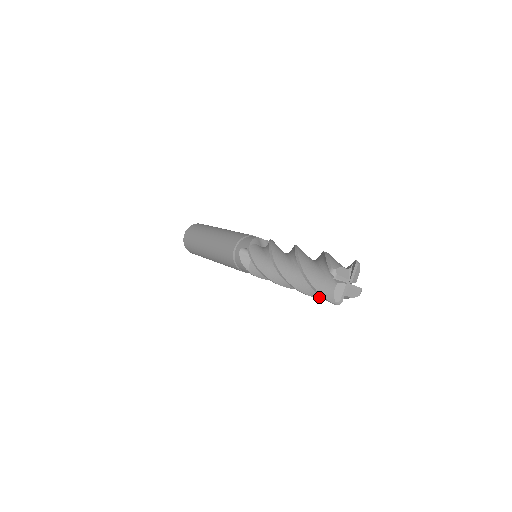
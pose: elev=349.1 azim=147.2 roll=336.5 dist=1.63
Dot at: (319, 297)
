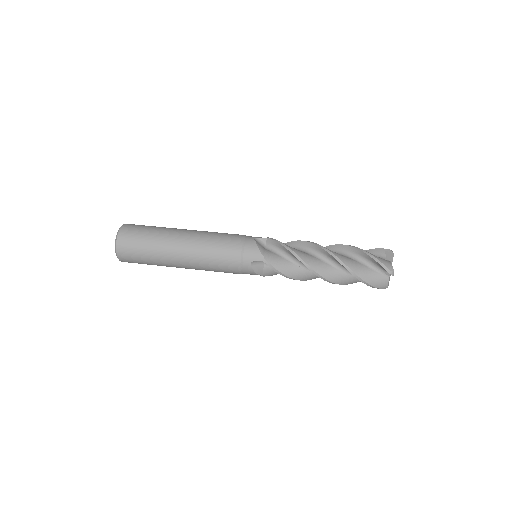
Dot at: occluded
